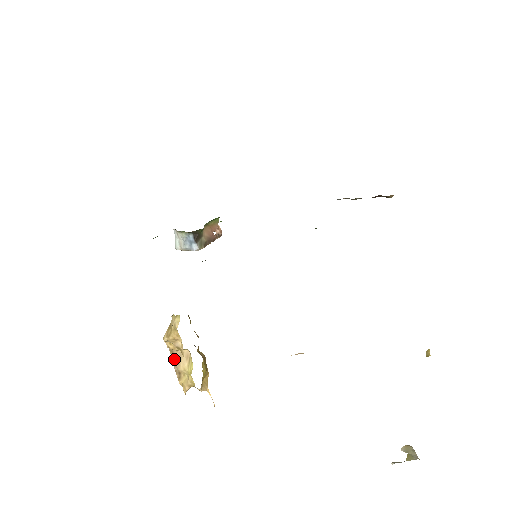
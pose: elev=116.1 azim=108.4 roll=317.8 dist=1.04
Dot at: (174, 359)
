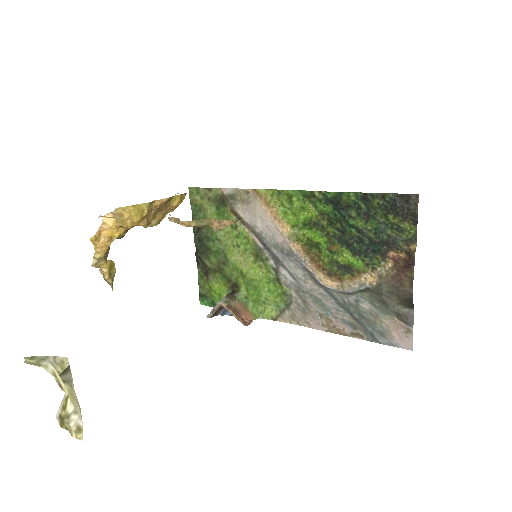
Dot at: occluded
